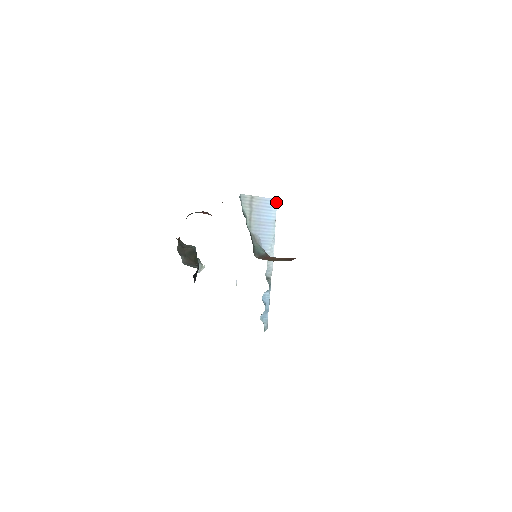
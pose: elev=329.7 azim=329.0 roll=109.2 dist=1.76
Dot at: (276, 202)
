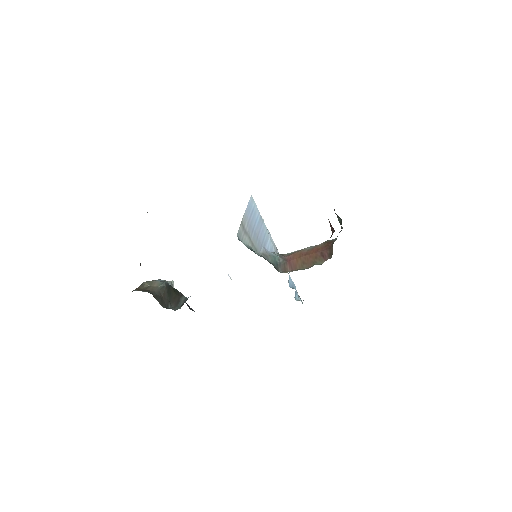
Dot at: (252, 199)
